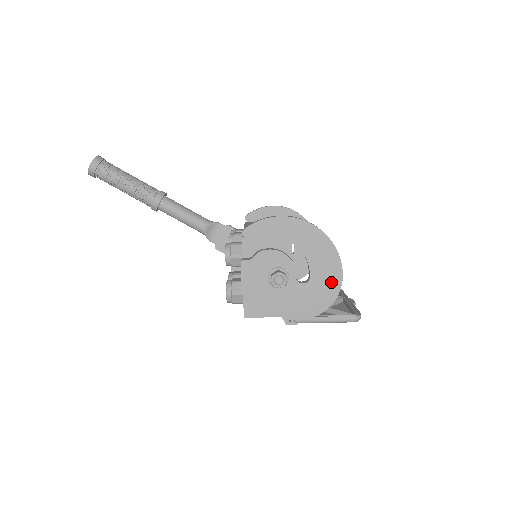
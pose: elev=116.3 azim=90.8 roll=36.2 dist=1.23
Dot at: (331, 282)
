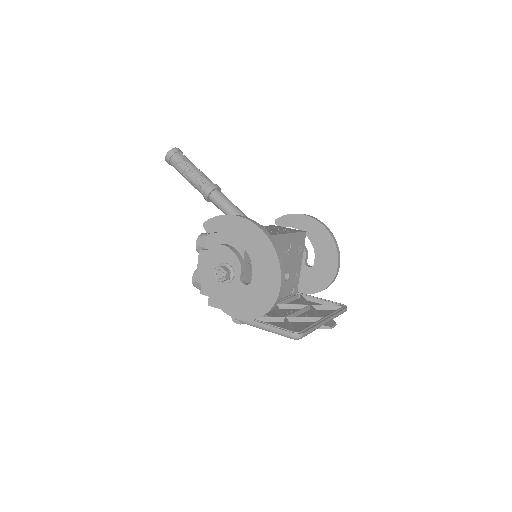
Dot at: (269, 290)
